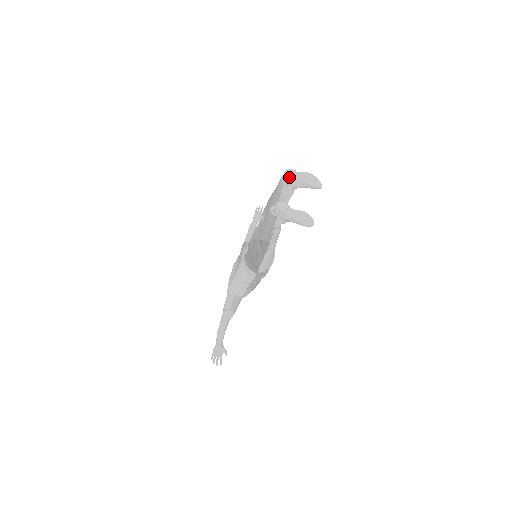
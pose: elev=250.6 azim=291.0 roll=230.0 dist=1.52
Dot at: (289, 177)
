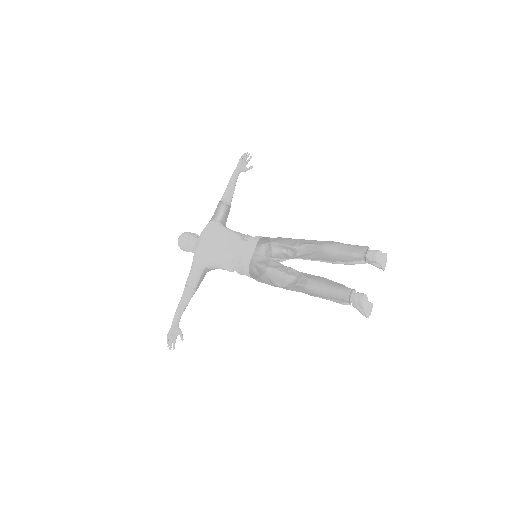
Dot at: (377, 261)
